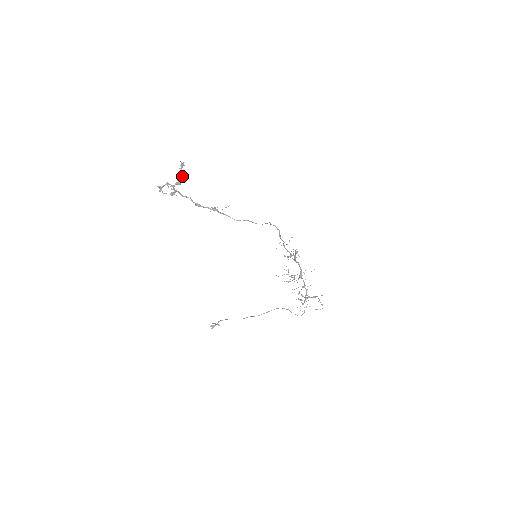
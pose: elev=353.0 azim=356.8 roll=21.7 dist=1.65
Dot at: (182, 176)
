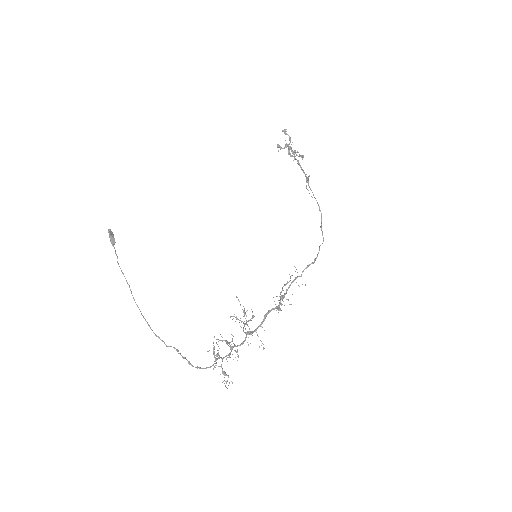
Dot at: occluded
